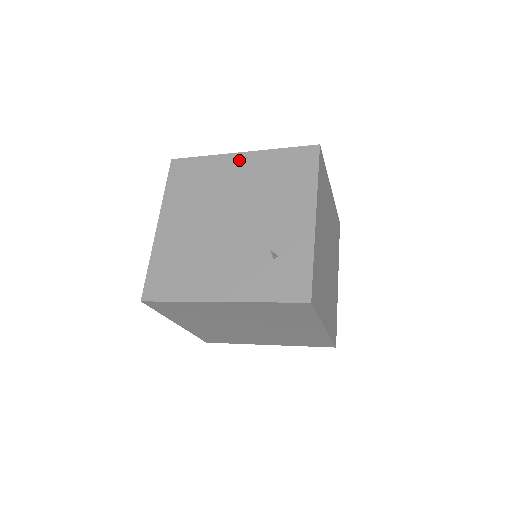
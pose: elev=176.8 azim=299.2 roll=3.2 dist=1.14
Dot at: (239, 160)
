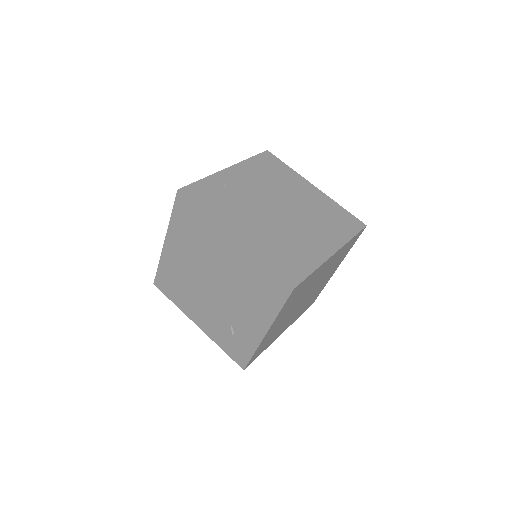
Dot at: (229, 243)
